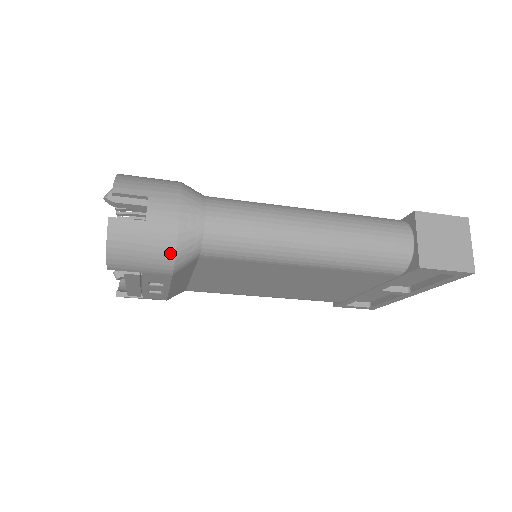
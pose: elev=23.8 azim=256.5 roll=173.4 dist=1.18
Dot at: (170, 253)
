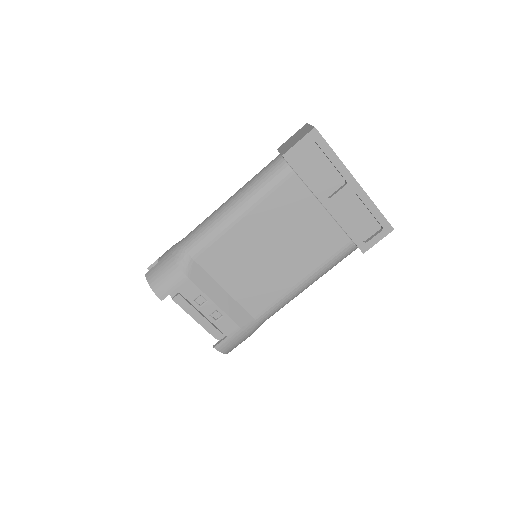
Dot at: (174, 265)
